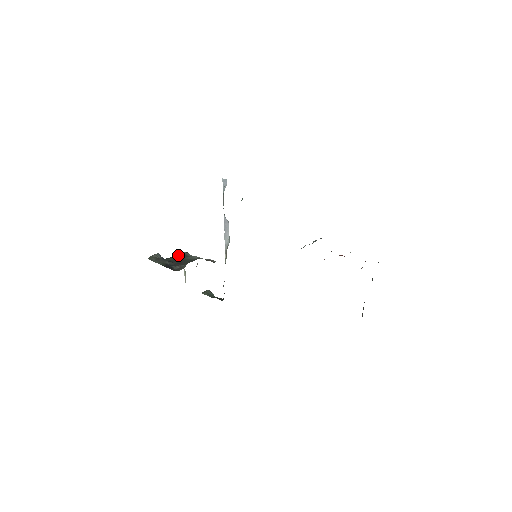
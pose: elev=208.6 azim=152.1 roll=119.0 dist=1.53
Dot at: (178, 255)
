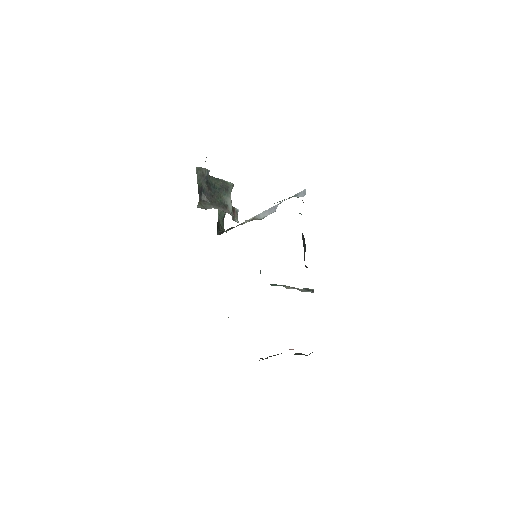
Dot at: (223, 182)
